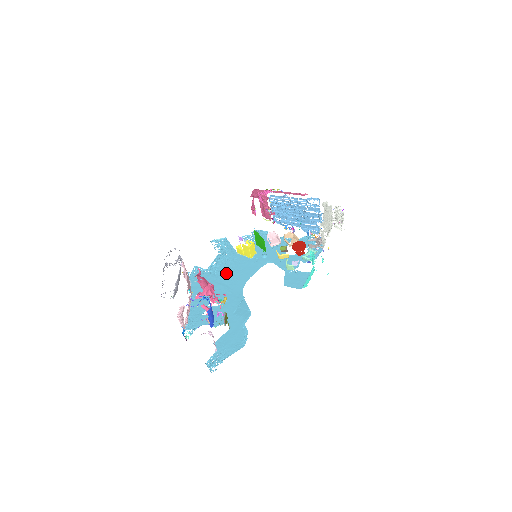
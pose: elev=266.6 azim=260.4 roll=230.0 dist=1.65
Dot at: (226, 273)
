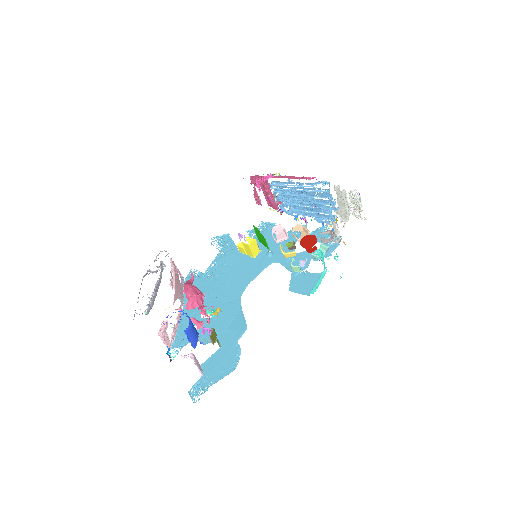
Dot at: (224, 277)
